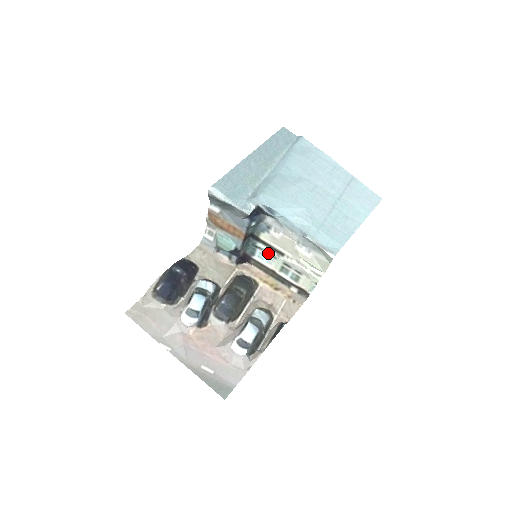
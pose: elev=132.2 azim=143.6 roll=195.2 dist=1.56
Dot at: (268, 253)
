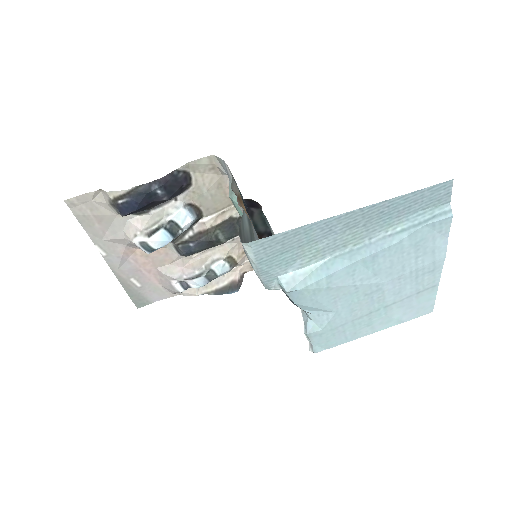
Dot at: occluded
